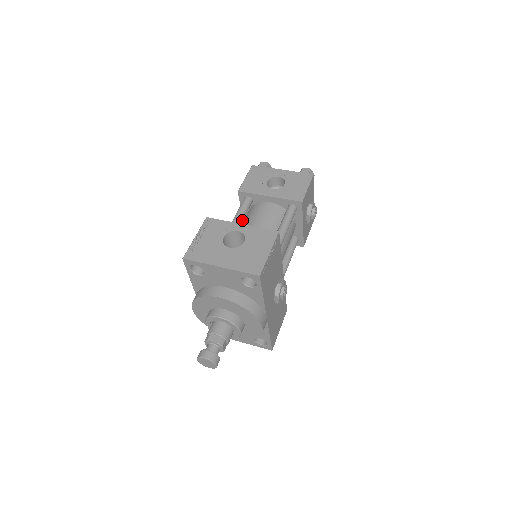
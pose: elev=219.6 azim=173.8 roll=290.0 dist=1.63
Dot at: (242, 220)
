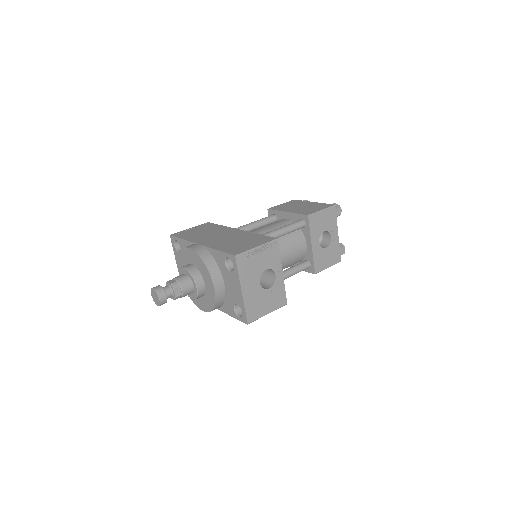
Dot at: (283, 235)
